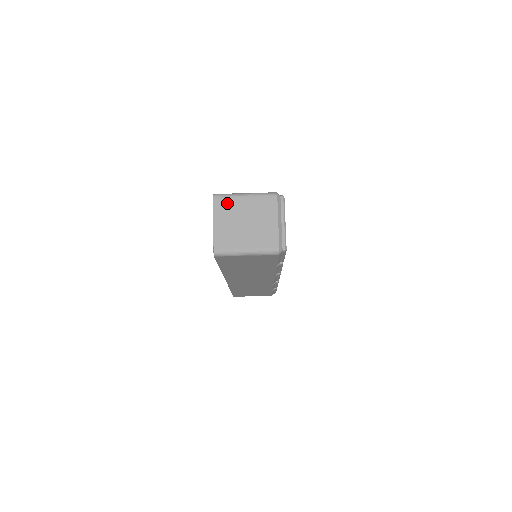
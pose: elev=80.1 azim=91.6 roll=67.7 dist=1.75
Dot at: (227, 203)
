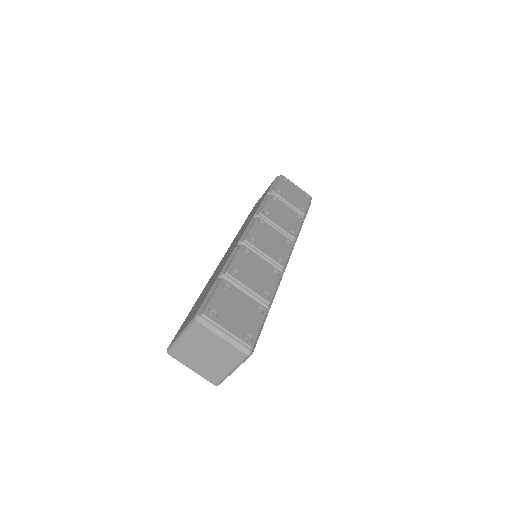
Dot at: (181, 352)
